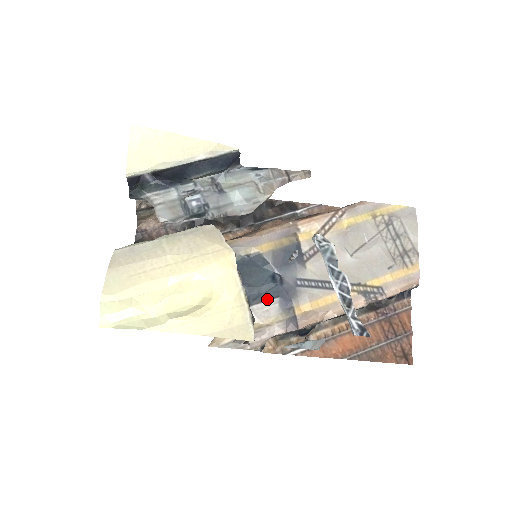
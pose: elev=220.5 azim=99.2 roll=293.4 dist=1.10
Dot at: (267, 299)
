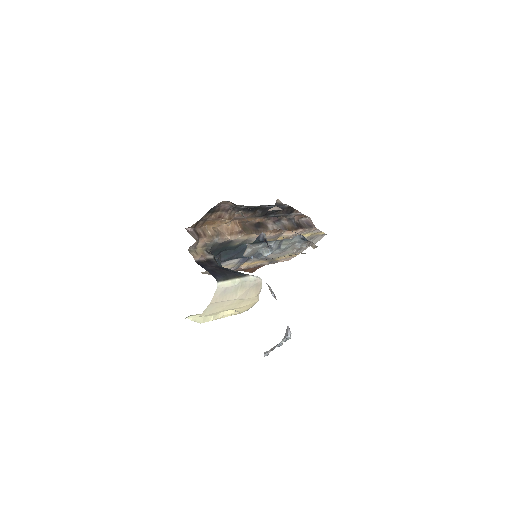
Dot at: occluded
